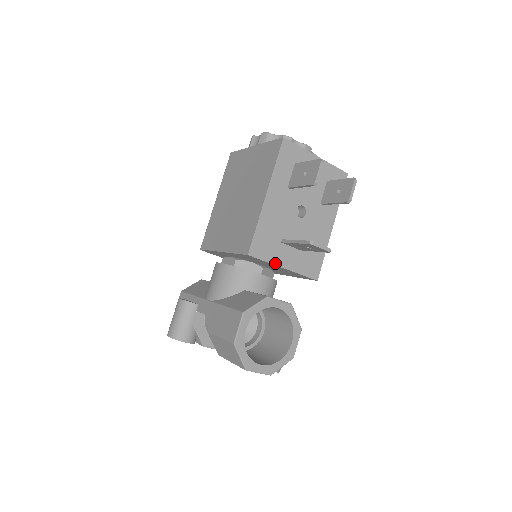
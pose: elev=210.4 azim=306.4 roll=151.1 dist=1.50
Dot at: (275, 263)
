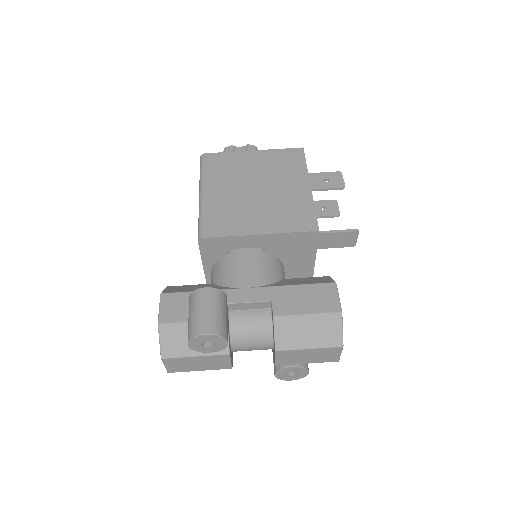
Dot at: (316, 250)
